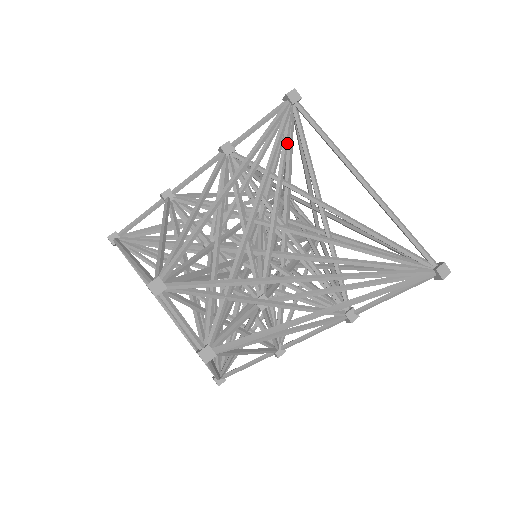
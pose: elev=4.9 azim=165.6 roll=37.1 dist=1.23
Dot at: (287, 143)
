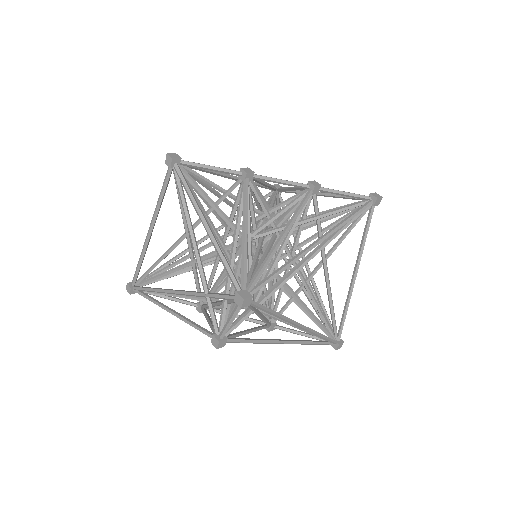
Dot at: occluded
